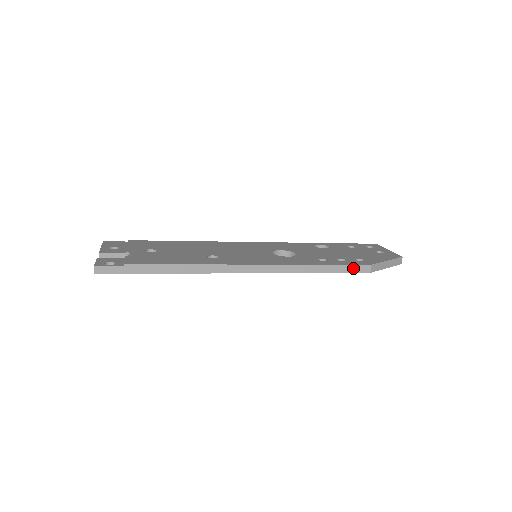
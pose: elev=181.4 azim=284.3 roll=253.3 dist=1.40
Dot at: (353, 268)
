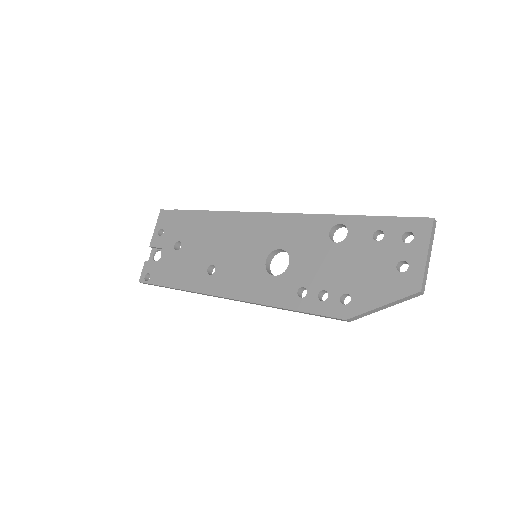
Dot at: (326, 317)
